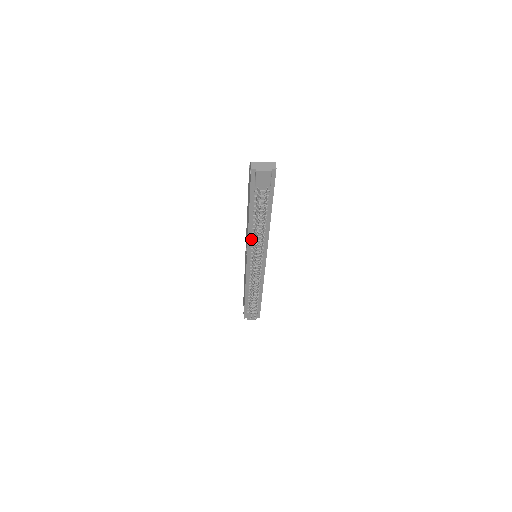
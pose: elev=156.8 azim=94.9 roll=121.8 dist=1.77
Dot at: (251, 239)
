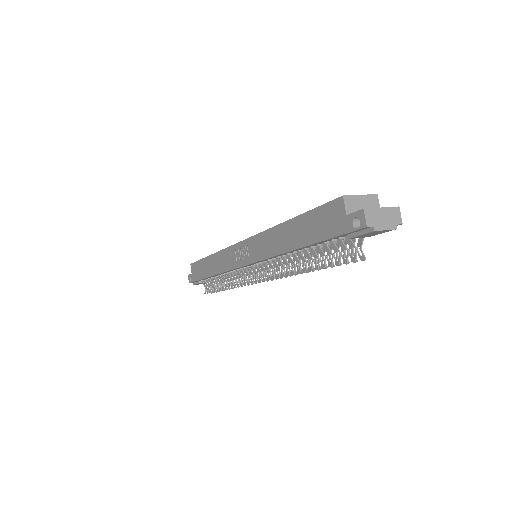
Dot at: (273, 257)
